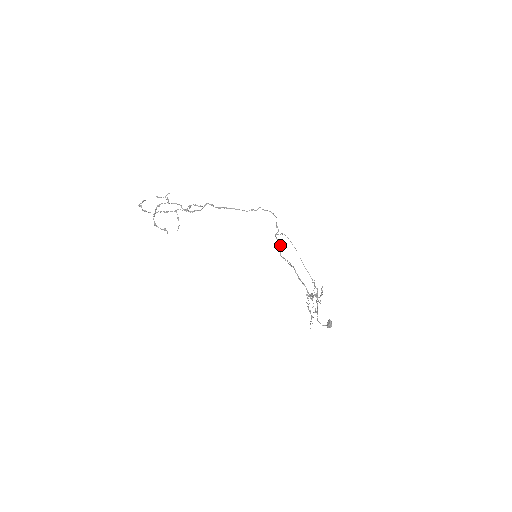
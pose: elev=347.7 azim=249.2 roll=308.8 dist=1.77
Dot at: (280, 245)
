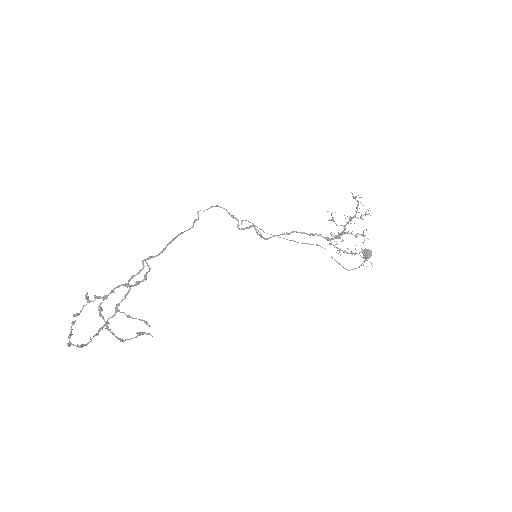
Dot at: (255, 230)
